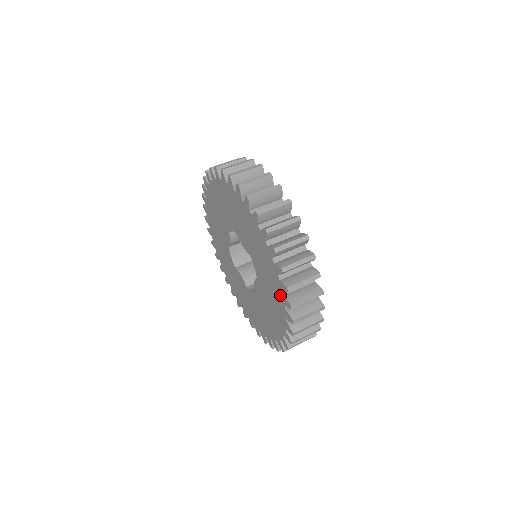
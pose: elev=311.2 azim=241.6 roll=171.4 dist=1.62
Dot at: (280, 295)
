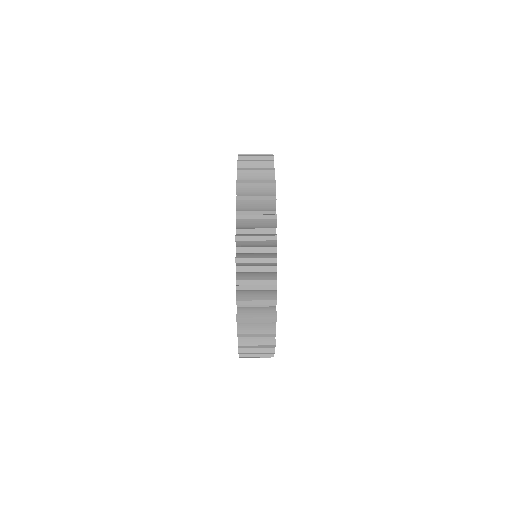
Dot at: occluded
